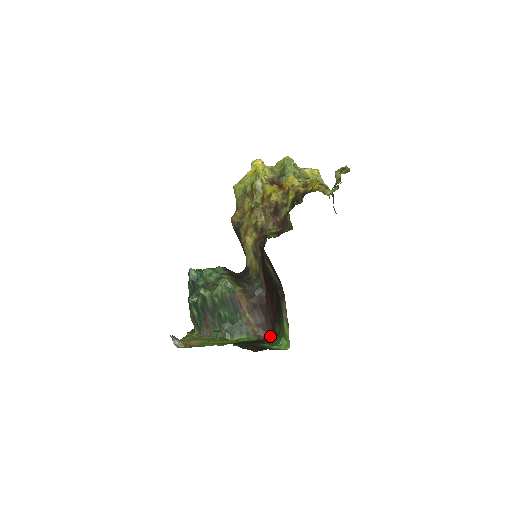
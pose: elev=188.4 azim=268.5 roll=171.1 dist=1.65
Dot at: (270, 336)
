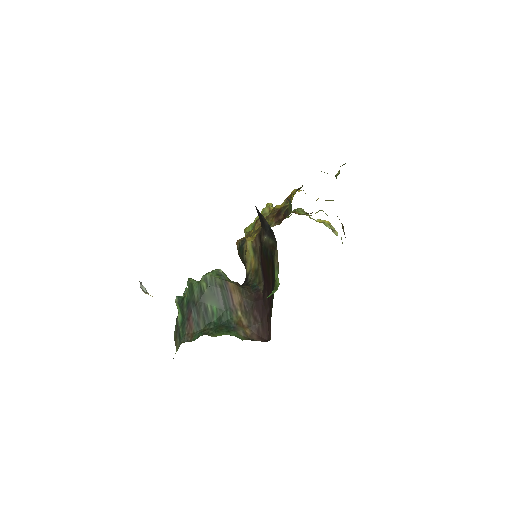
Dot at: (265, 340)
